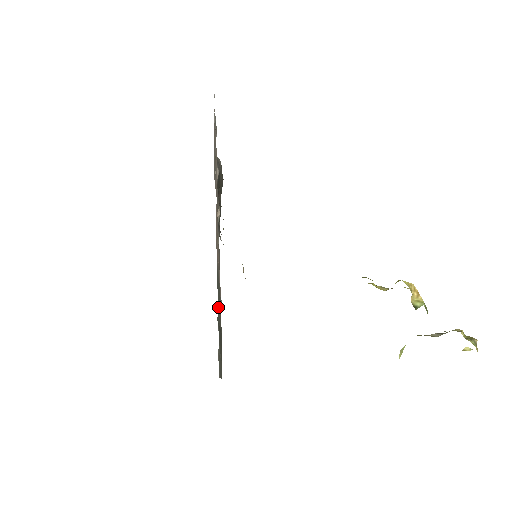
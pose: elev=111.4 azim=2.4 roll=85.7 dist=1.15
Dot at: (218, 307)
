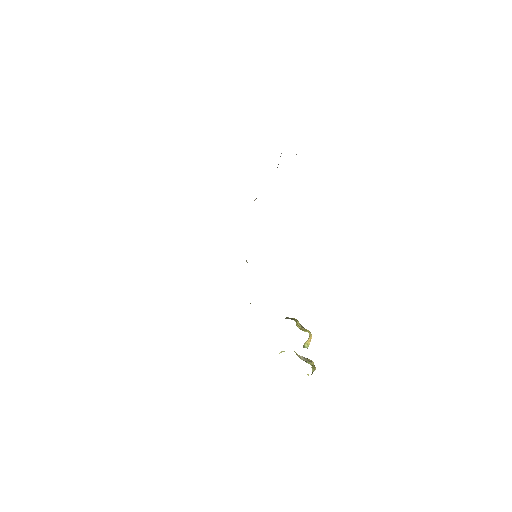
Dot at: occluded
